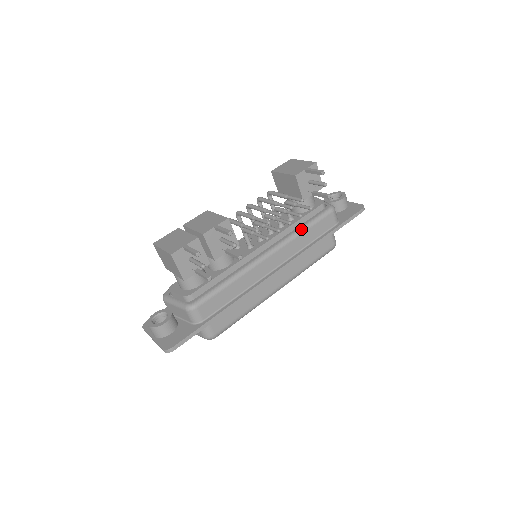
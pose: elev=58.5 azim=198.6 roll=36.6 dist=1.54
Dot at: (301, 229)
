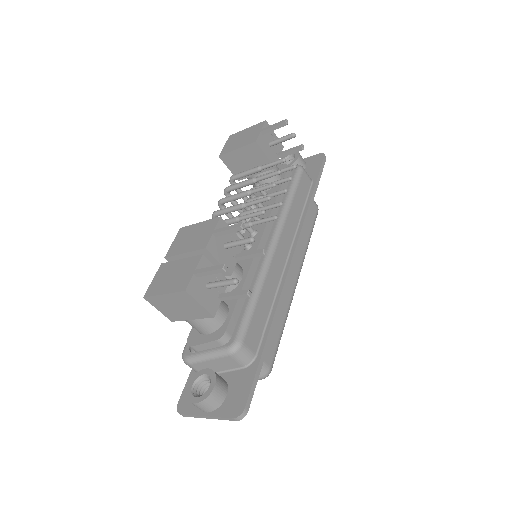
Dot at: (287, 201)
